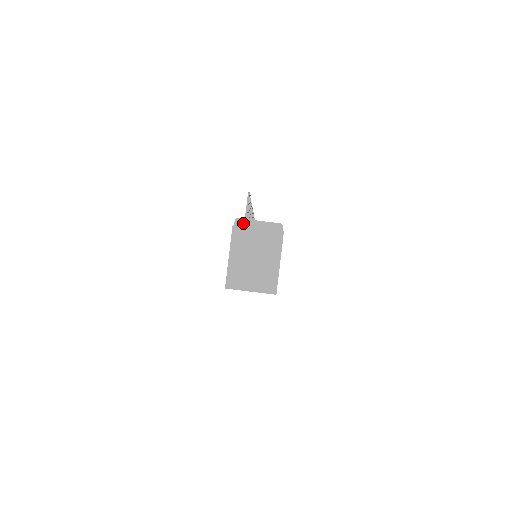
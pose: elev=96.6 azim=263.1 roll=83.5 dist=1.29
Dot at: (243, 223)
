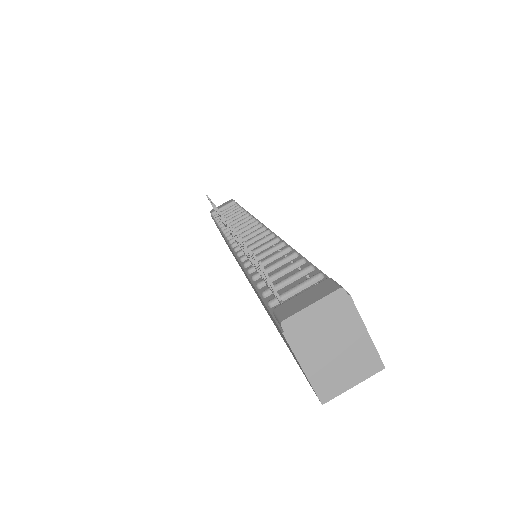
Dot at: (293, 321)
